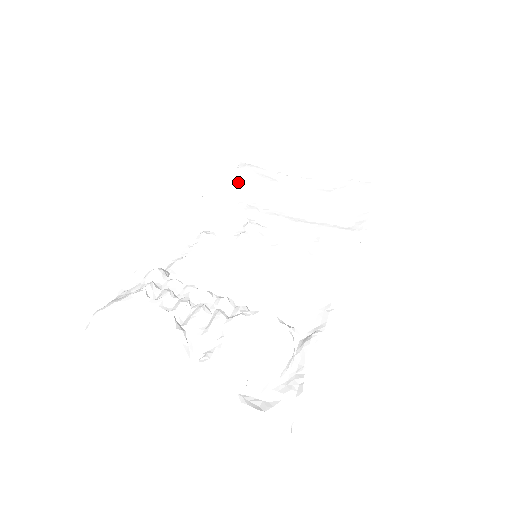
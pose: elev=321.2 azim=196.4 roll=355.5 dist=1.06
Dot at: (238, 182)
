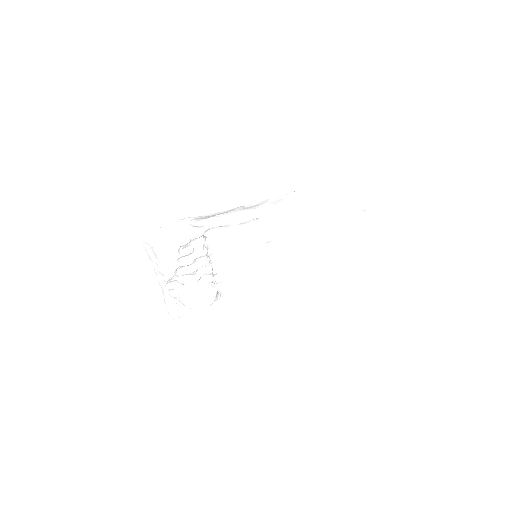
Dot at: (326, 197)
